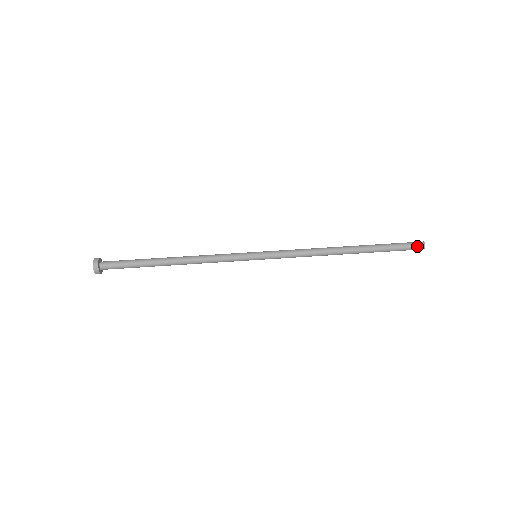
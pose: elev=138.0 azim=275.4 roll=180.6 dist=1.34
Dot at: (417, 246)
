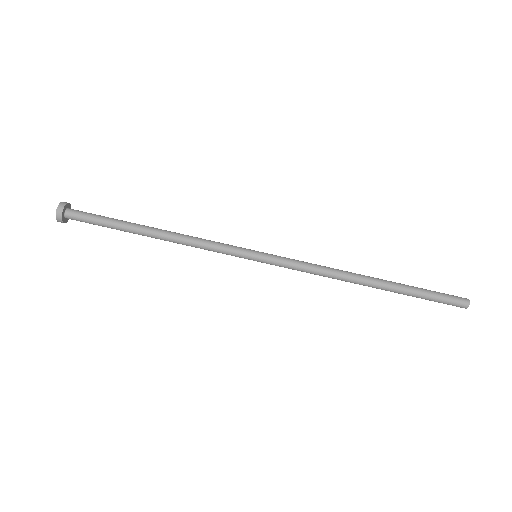
Dot at: (459, 302)
